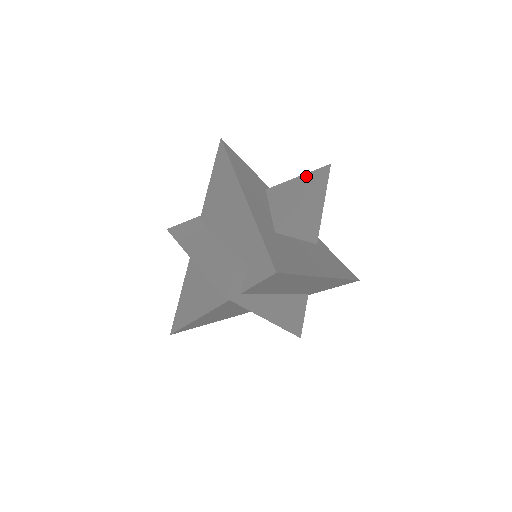
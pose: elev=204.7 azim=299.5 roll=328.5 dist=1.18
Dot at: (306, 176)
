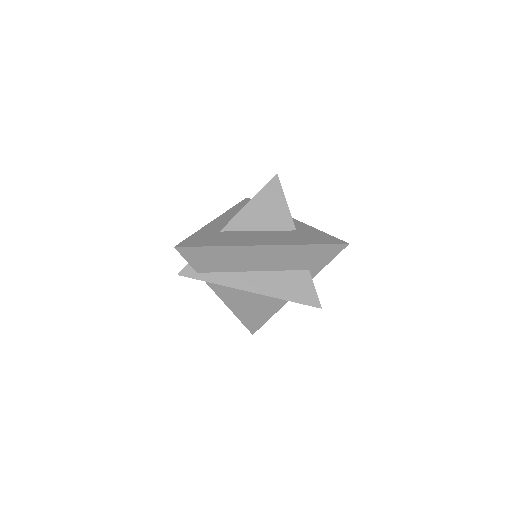
Dot at: occluded
